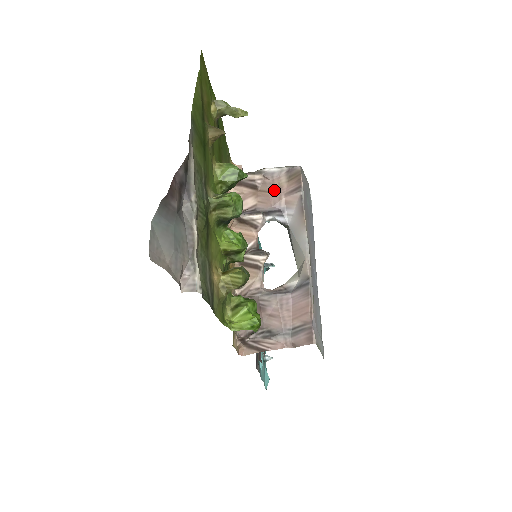
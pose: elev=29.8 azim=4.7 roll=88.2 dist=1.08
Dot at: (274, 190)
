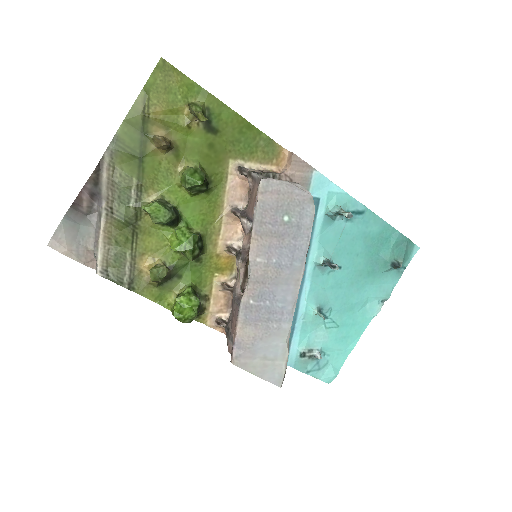
Dot at: (253, 198)
